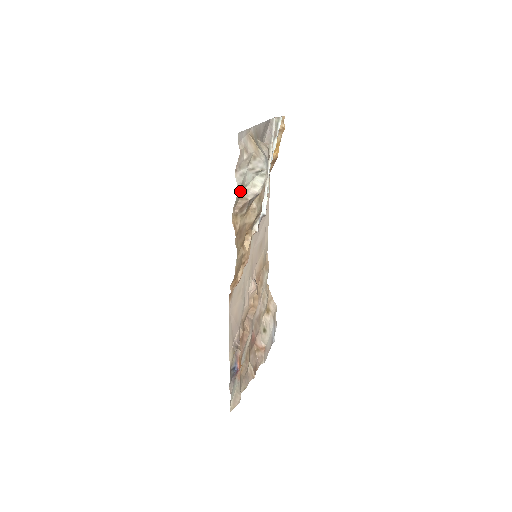
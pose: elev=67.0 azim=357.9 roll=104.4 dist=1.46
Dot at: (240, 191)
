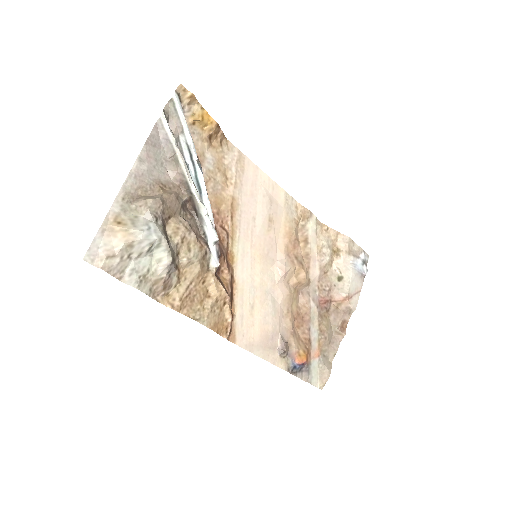
Dot at: (145, 283)
